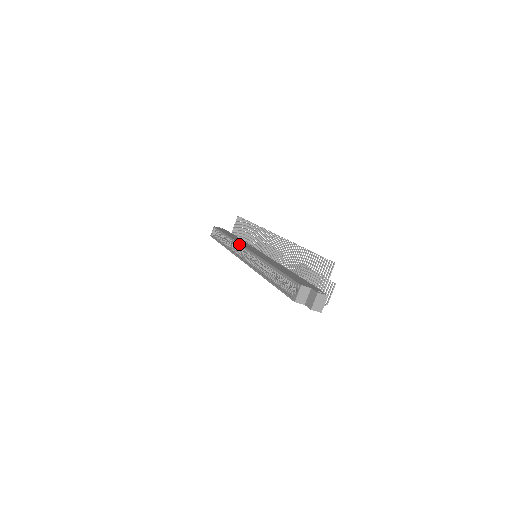
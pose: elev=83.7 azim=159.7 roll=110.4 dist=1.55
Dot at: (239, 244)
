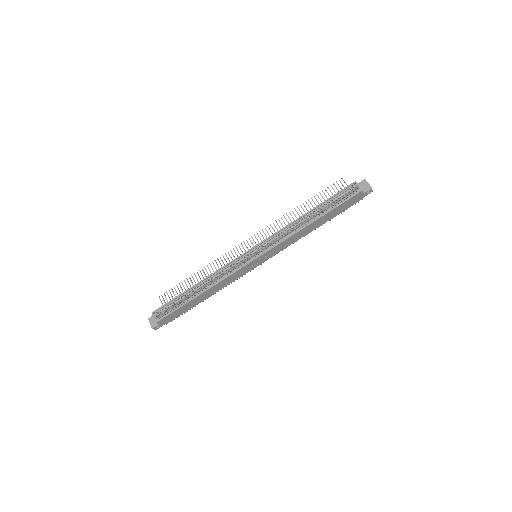
Dot at: (235, 259)
